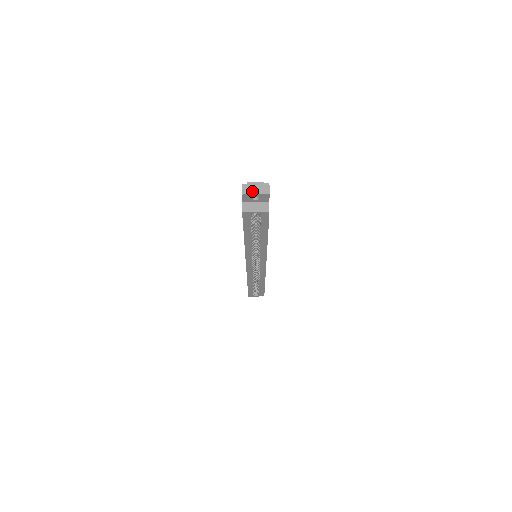
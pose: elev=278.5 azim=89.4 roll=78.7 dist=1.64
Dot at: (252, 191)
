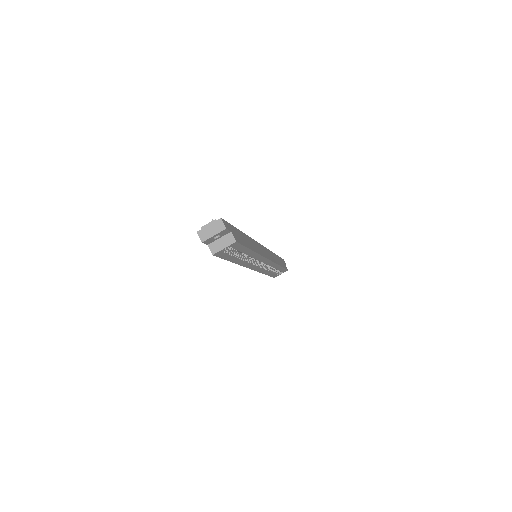
Dot at: (209, 234)
